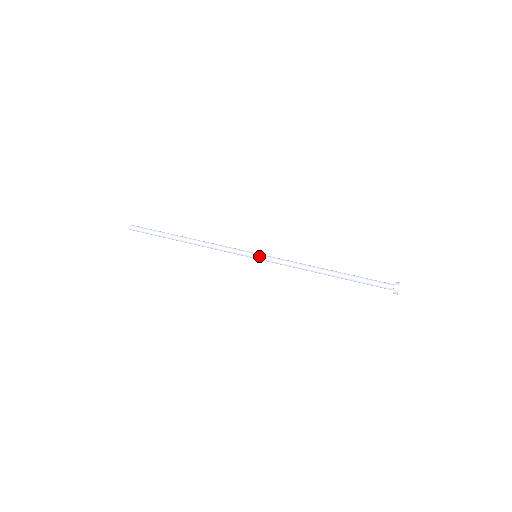
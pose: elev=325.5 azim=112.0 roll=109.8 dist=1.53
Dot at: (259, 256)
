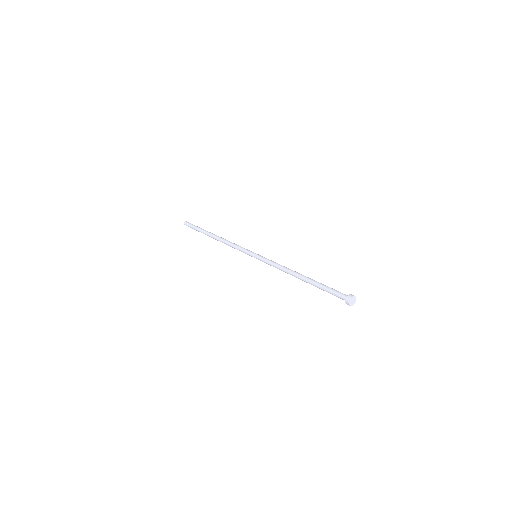
Dot at: (259, 255)
